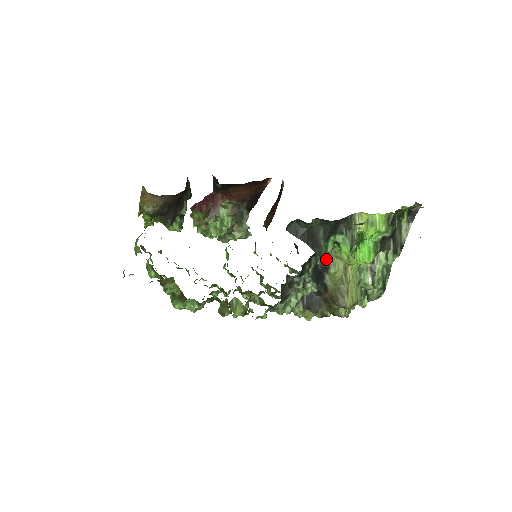
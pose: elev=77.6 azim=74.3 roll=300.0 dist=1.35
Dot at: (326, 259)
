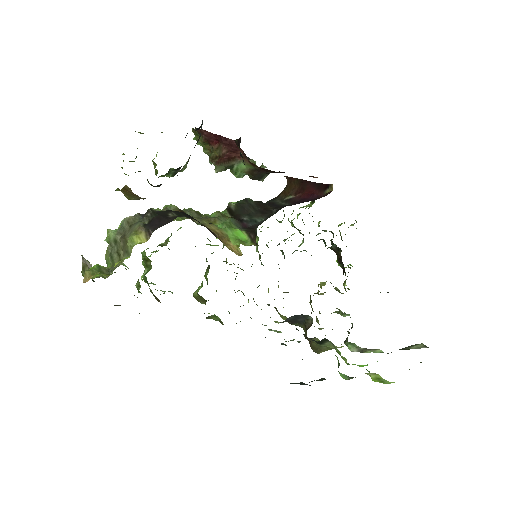
Dot at: (322, 342)
